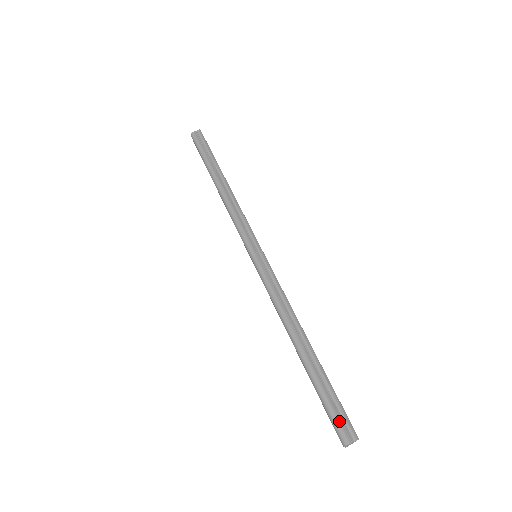
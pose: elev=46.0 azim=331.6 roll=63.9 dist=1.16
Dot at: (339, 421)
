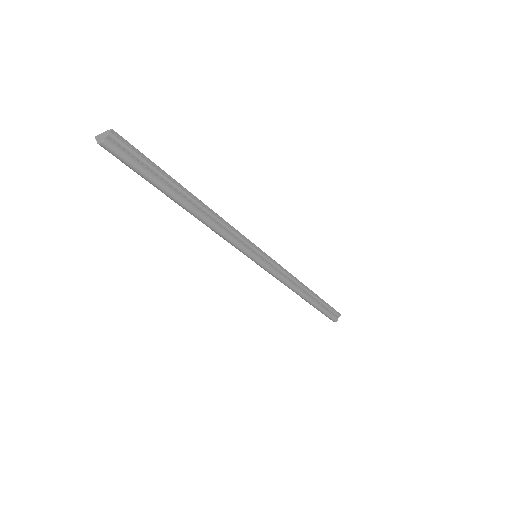
Dot at: (332, 315)
